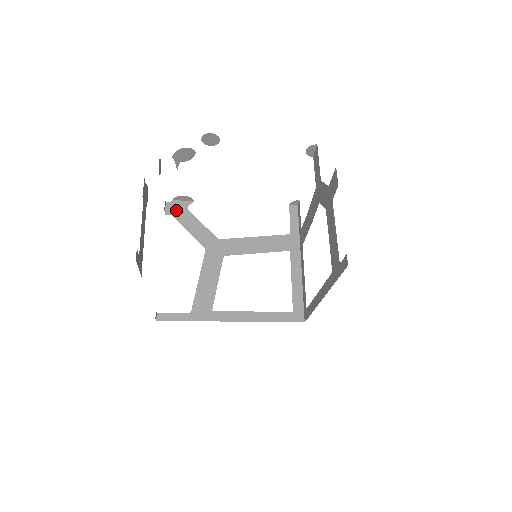
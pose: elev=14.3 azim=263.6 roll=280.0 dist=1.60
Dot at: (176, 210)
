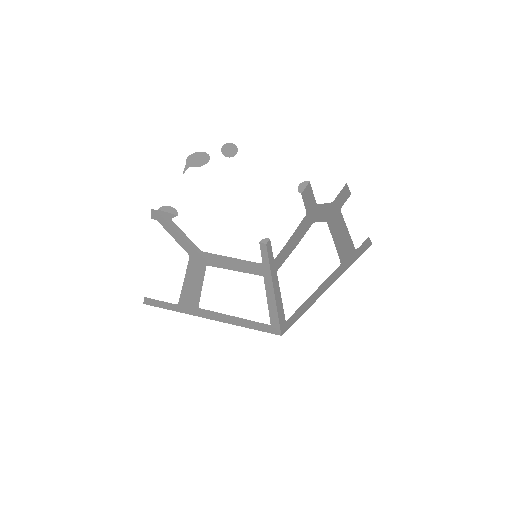
Dot at: (161, 218)
